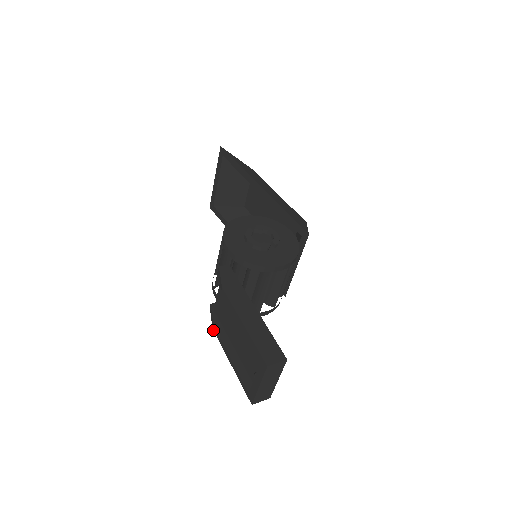
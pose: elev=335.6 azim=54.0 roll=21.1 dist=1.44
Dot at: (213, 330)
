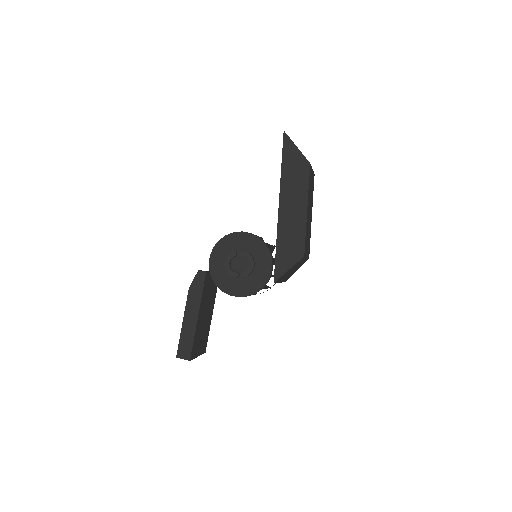
Dot at: occluded
